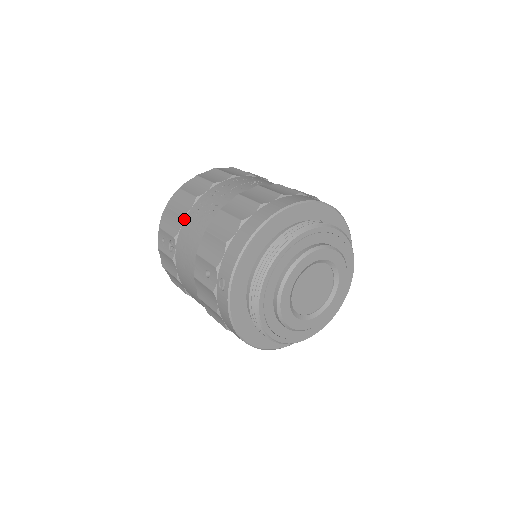
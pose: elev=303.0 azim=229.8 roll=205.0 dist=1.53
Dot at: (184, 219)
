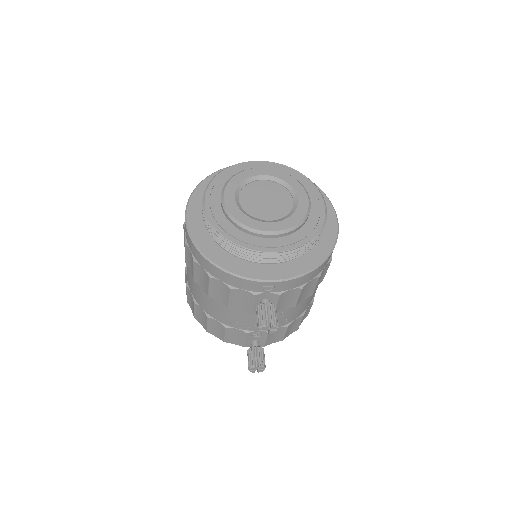
Dot at: occluded
